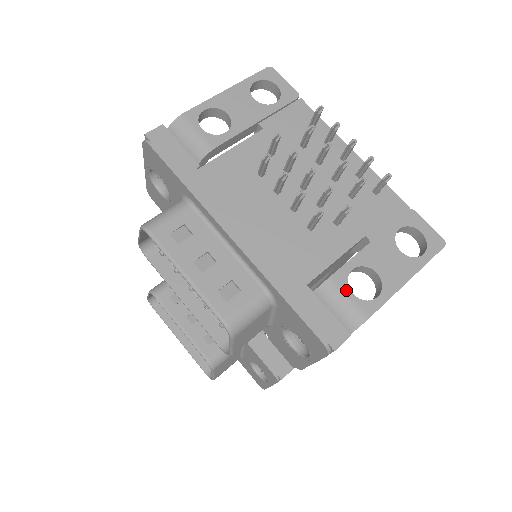
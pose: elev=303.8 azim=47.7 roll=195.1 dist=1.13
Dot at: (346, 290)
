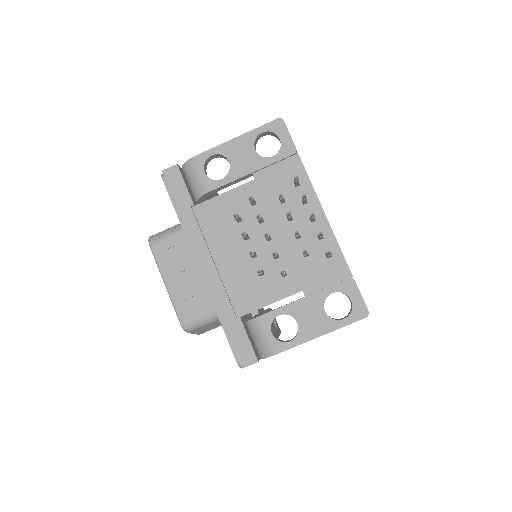
Dot at: (268, 329)
